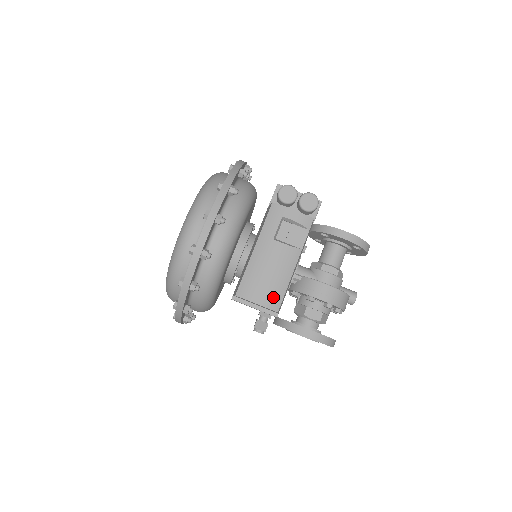
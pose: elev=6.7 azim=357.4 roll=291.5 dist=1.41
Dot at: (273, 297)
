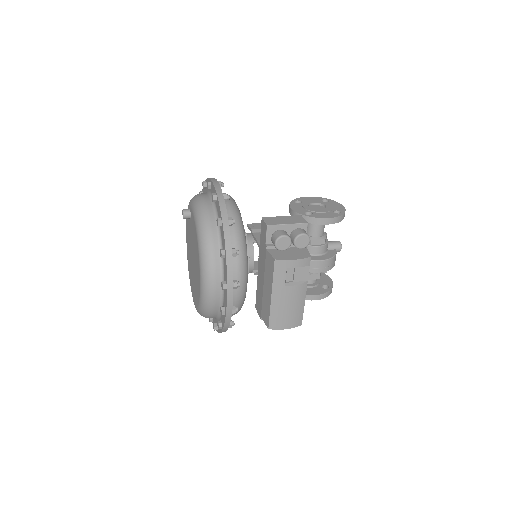
Dot at: (296, 320)
